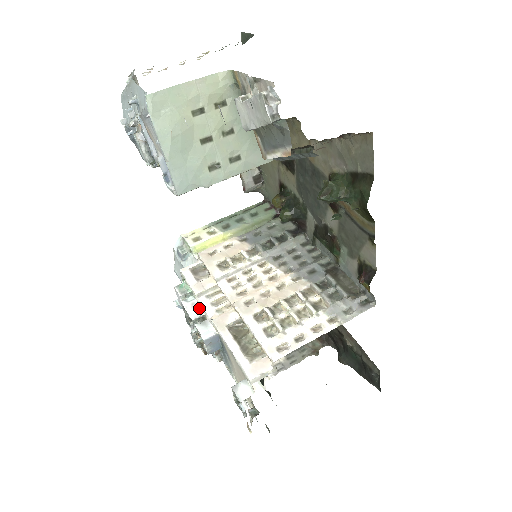
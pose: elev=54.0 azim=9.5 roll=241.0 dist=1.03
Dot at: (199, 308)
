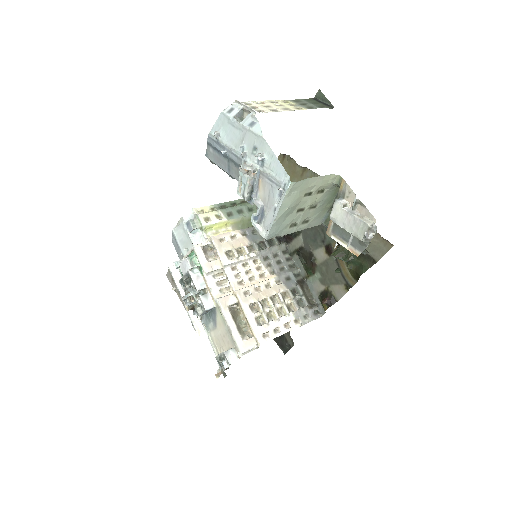
Dot at: (202, 281)
